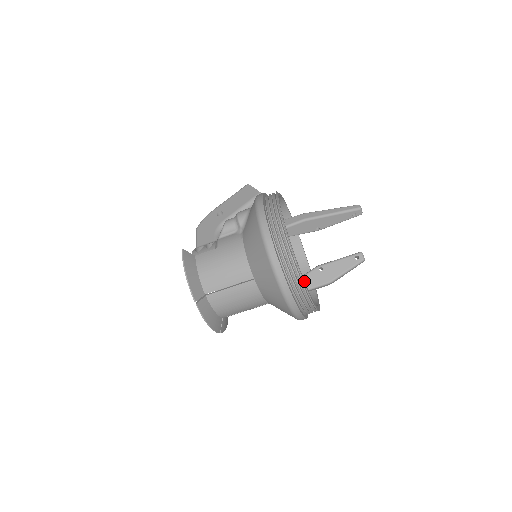
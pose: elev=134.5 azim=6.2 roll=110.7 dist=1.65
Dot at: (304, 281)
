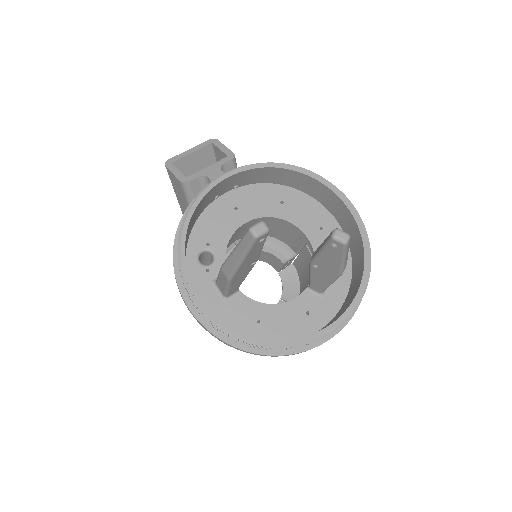
Dot at: (302, 340)
